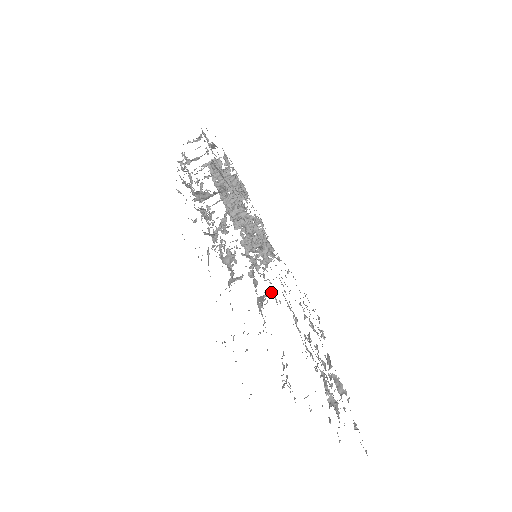
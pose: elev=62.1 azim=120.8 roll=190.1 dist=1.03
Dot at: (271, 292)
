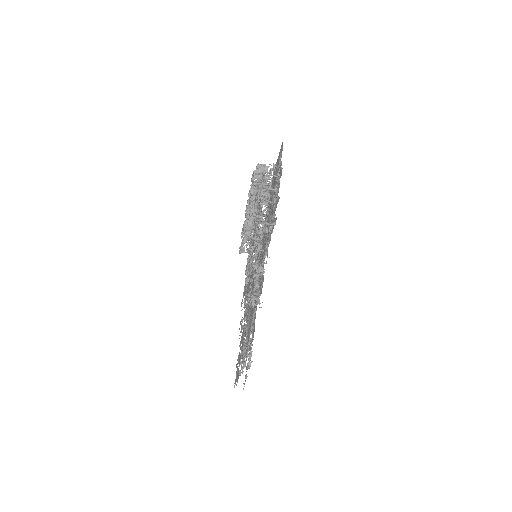
Dot at: (260, 294)
